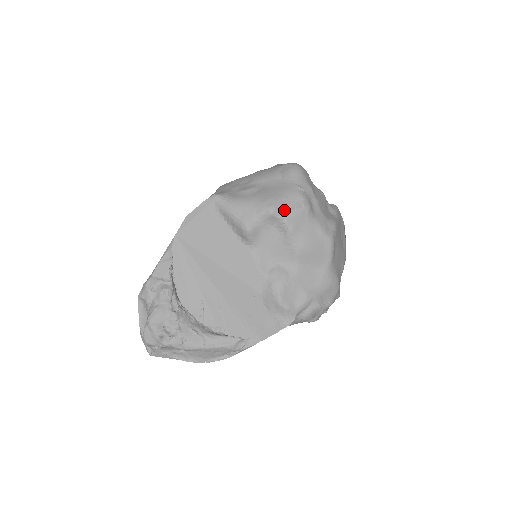
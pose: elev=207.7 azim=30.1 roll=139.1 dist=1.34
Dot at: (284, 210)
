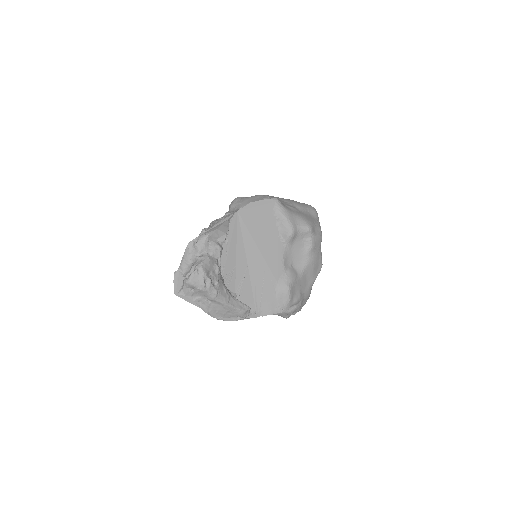
Dot at: (314, 232)
